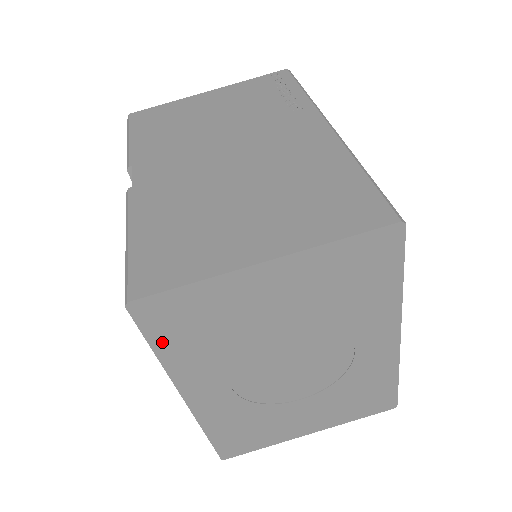
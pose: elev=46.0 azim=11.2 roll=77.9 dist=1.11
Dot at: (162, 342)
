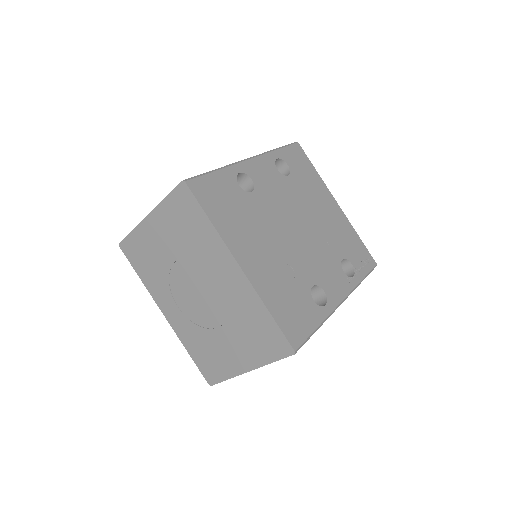
Dot at: (138, 269)
